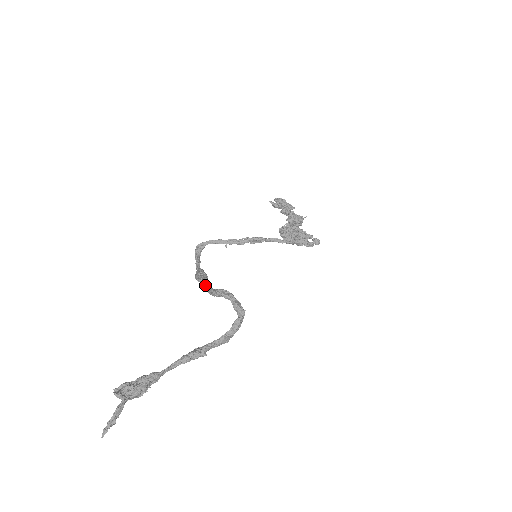
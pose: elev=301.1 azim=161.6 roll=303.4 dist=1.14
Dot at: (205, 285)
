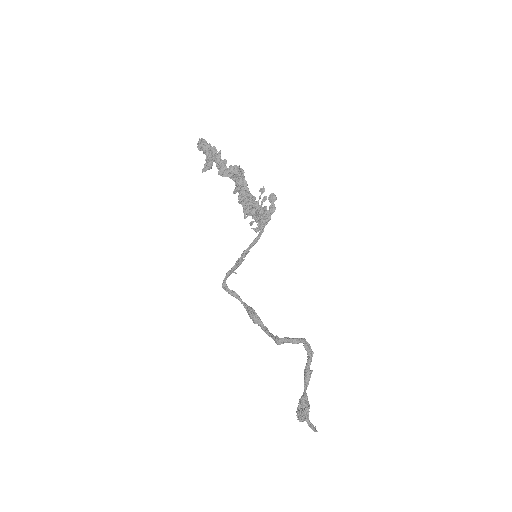
Dot at: (263, 329)
